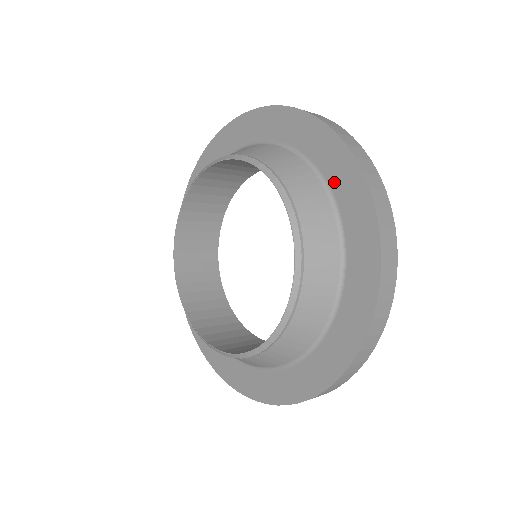
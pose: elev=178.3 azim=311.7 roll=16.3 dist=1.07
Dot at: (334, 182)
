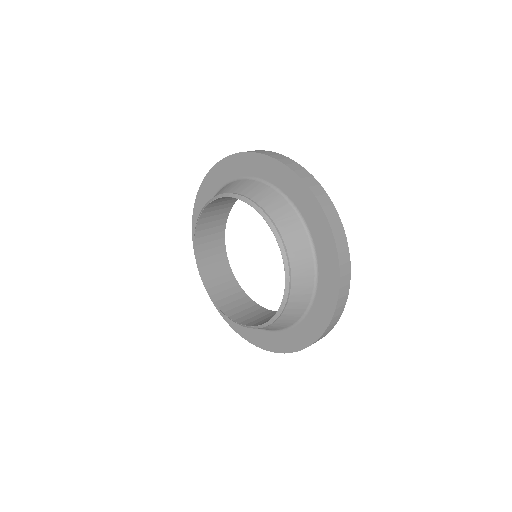
Dot at: (261, 174)
